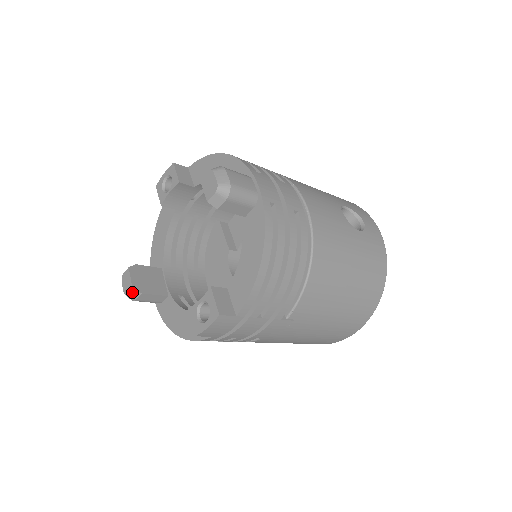
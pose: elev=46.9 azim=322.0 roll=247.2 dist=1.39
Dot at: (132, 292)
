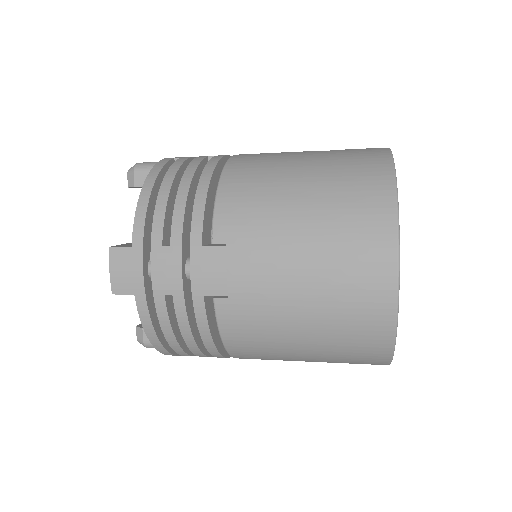
Dot at: (138, 332)
